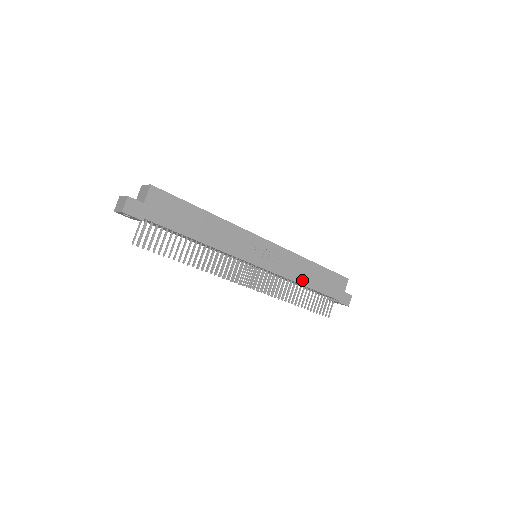
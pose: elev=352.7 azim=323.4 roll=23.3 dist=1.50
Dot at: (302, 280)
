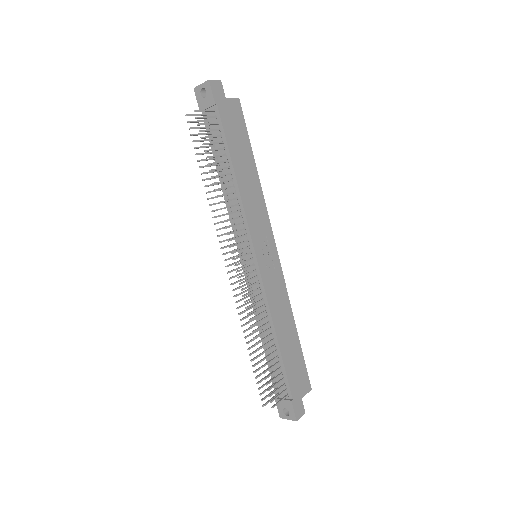
Dot at: (278, 326)
